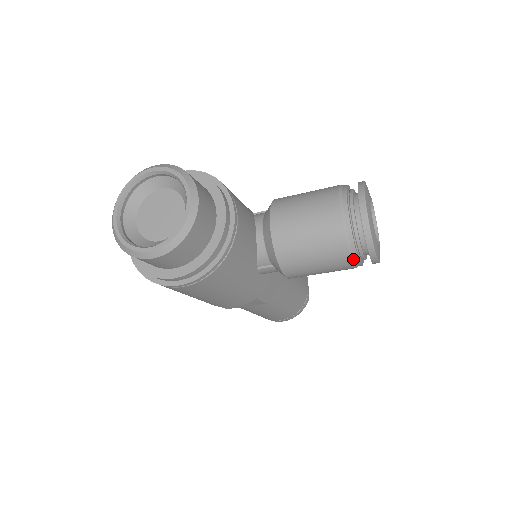
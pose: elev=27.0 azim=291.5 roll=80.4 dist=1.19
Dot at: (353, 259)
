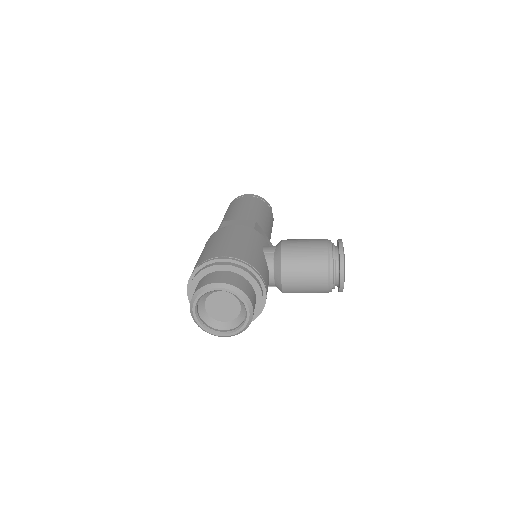
Dot at: occluded
